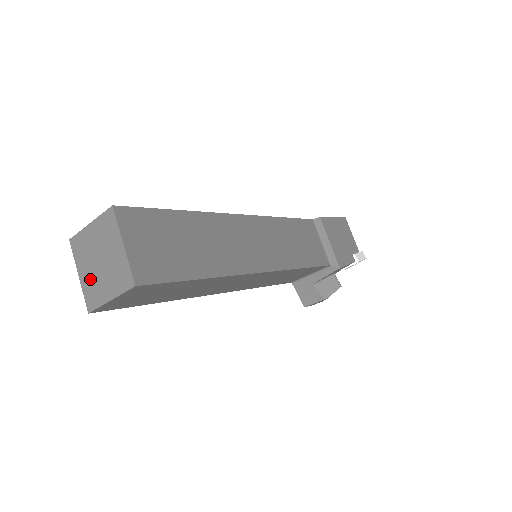
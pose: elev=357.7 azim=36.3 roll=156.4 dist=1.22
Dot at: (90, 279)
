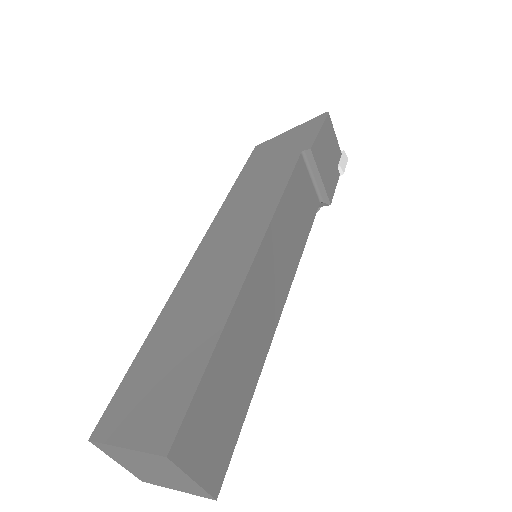
Dot at: (139, 471)
